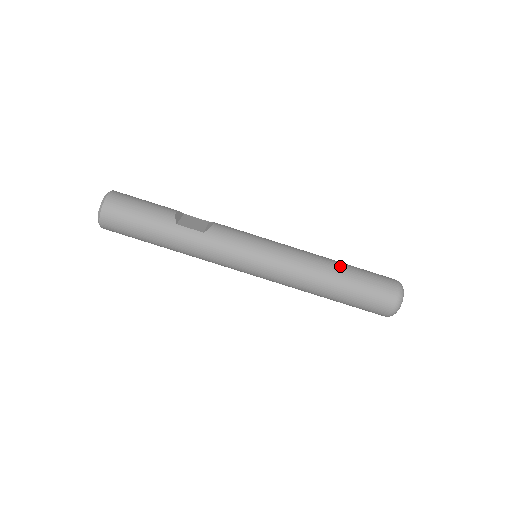
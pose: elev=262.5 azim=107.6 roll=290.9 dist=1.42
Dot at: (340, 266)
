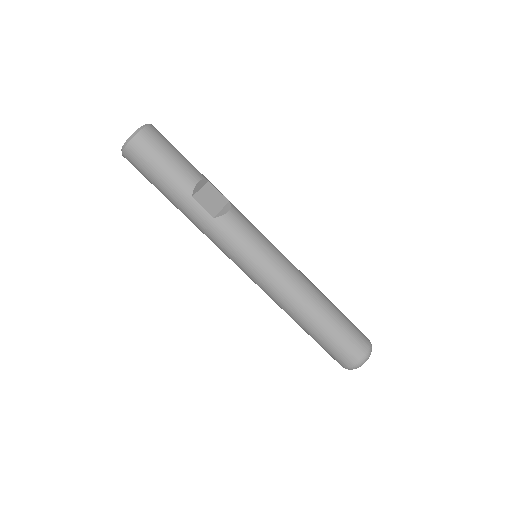
Dot at: (324, 310)
